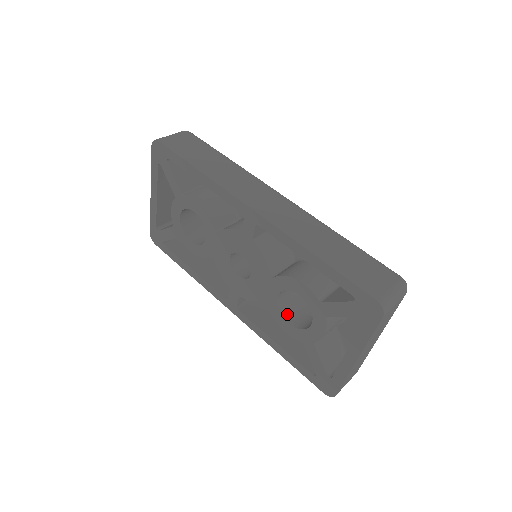
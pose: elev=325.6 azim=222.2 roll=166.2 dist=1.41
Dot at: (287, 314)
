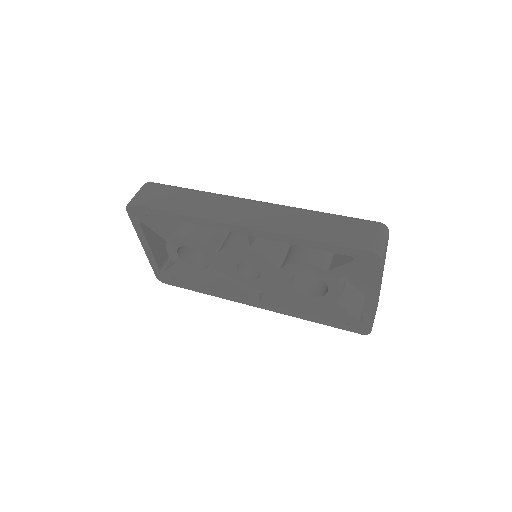
Dot at: (304, 290)
